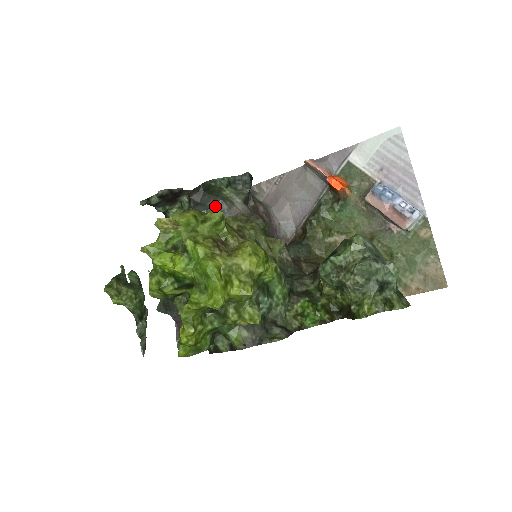
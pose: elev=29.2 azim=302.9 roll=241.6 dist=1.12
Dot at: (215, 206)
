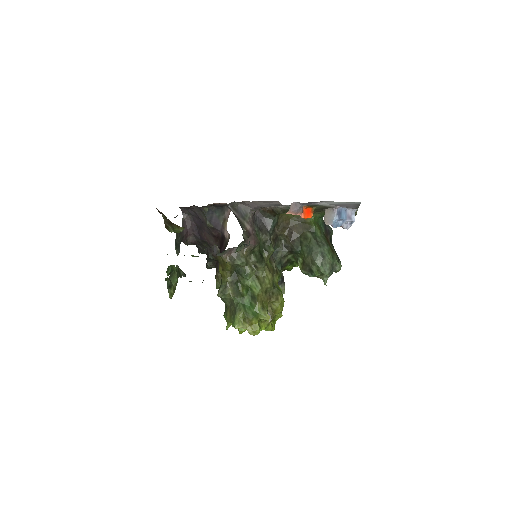
Dot at: (224, 251)
